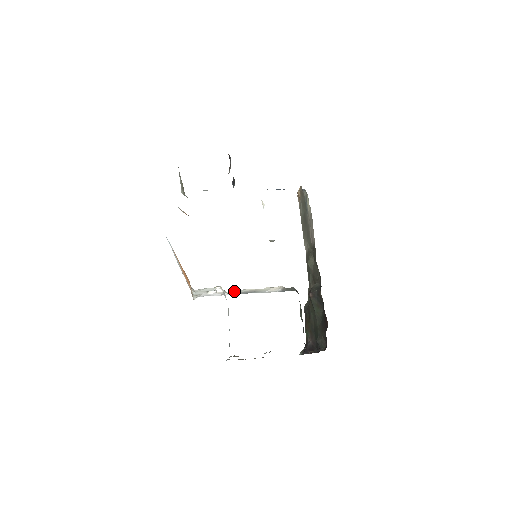
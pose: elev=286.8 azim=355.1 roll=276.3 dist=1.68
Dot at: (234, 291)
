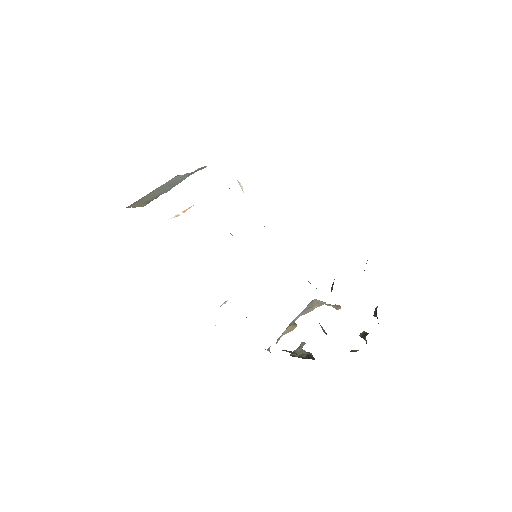
Dot at: occluded
